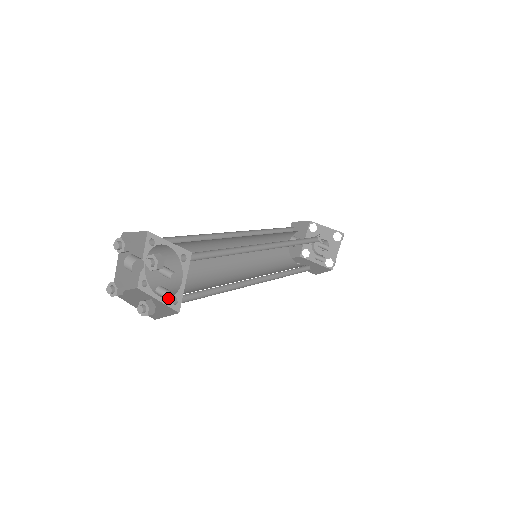
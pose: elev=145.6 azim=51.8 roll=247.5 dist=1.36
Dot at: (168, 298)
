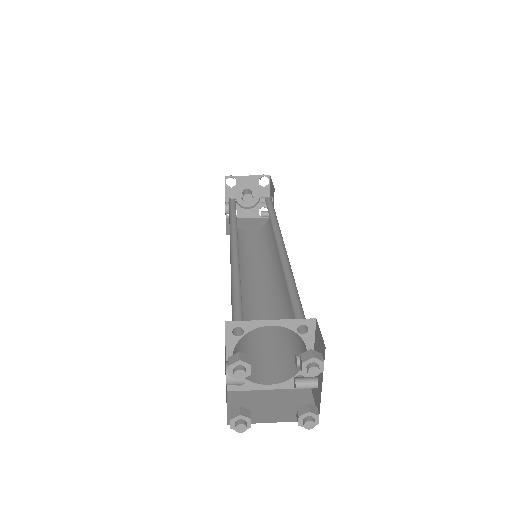
Dot at: (288, 381)
